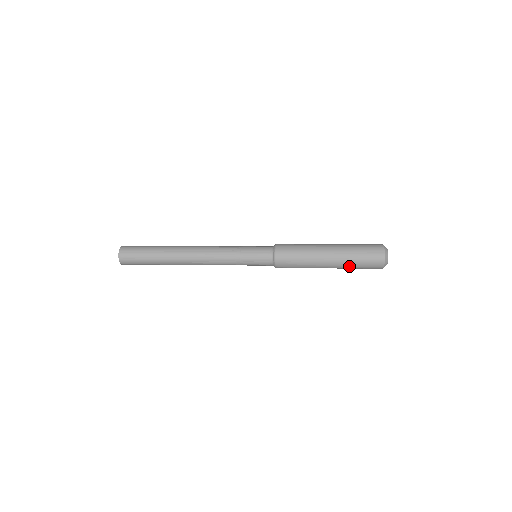
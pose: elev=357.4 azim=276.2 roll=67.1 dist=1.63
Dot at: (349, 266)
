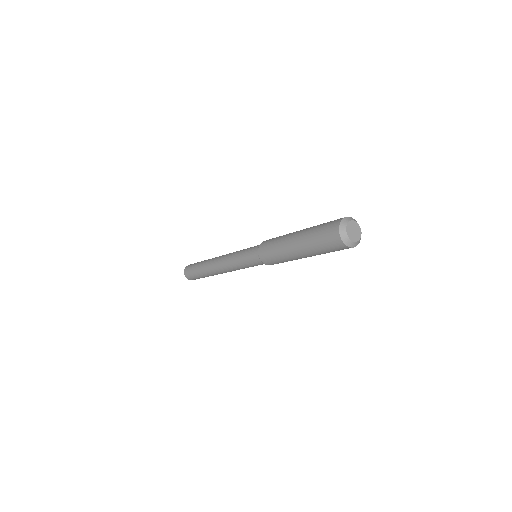
Dot at: (315, 251)
